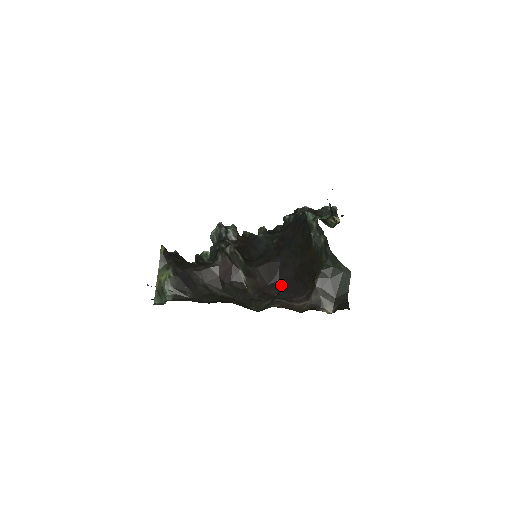
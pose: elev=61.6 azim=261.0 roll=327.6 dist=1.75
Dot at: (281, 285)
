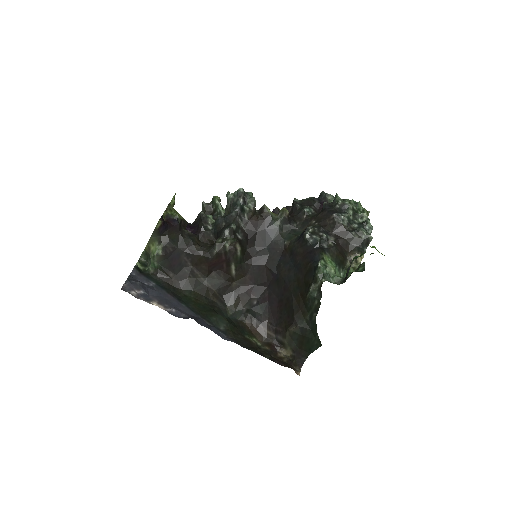
Dot at: (265, 294)
